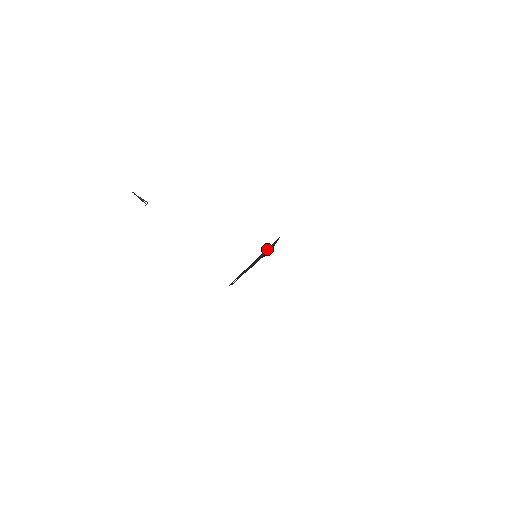
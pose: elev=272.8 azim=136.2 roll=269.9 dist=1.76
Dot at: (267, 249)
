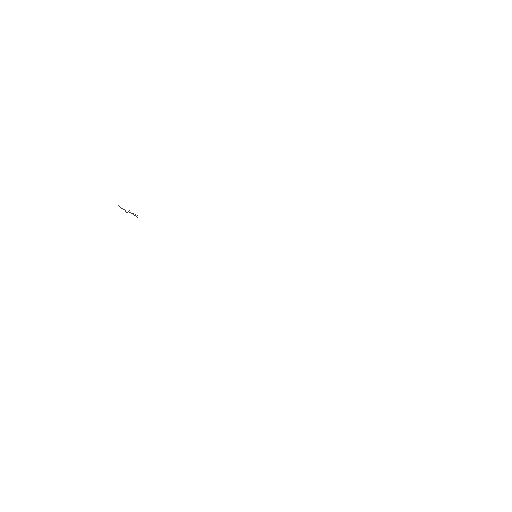
Dot at: occluded
